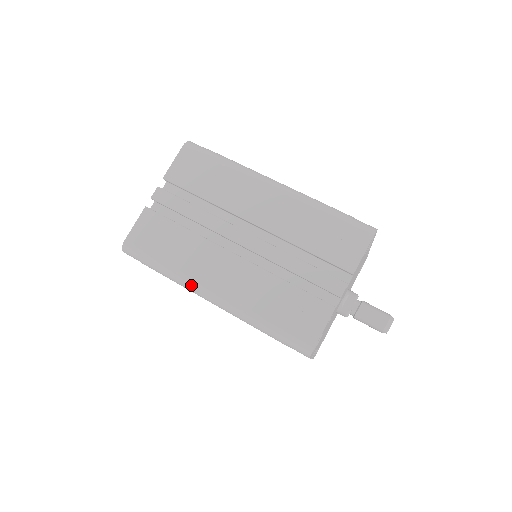
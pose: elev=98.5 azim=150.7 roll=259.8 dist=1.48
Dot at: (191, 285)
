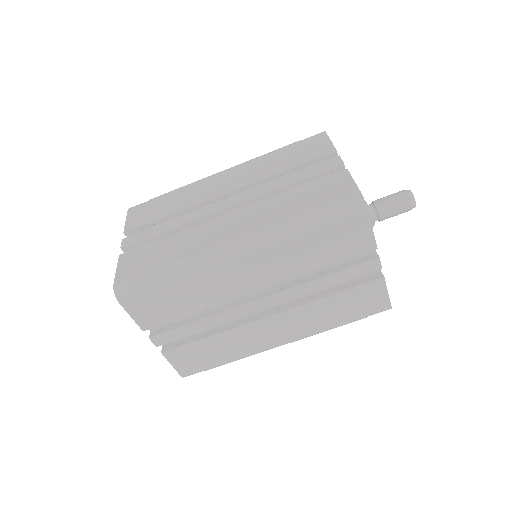
Dot at: occluded
